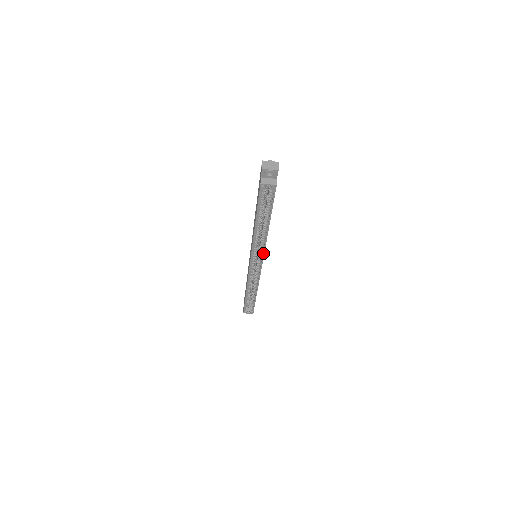
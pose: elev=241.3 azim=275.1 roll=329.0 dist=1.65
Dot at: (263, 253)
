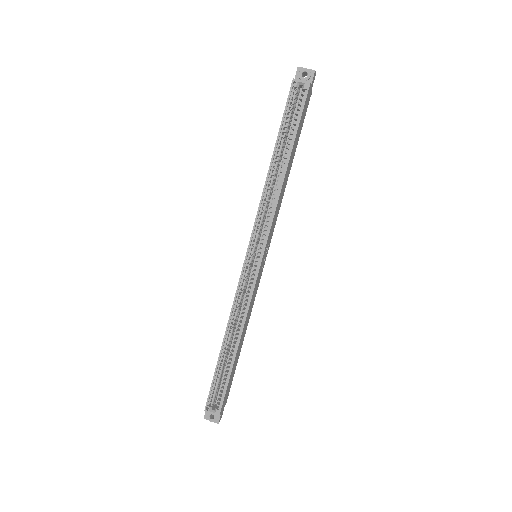
Dot at: (269, 228)
